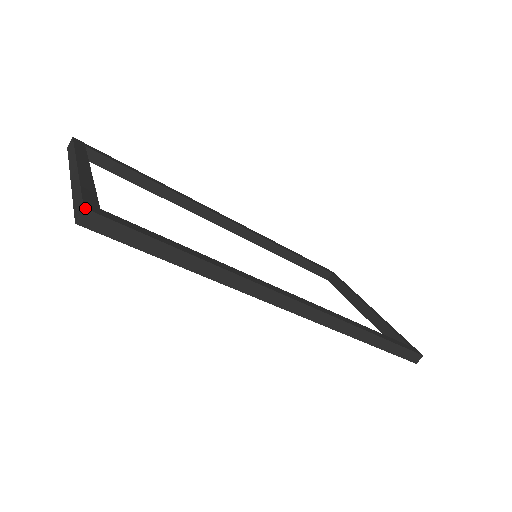
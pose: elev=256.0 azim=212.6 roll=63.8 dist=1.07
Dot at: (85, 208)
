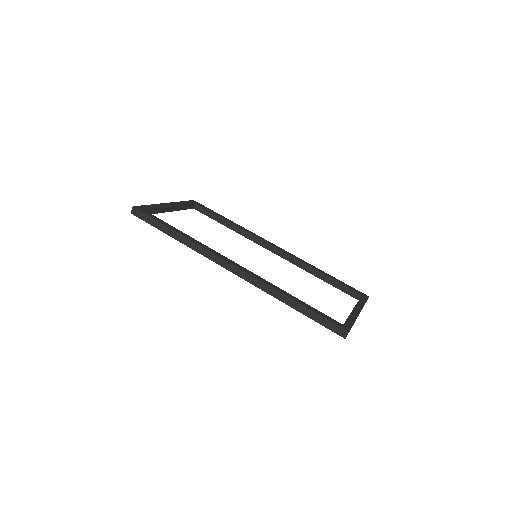
Dot at: (133, 207)
